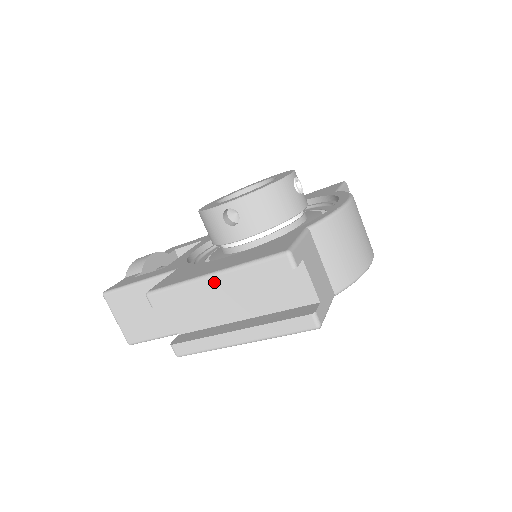
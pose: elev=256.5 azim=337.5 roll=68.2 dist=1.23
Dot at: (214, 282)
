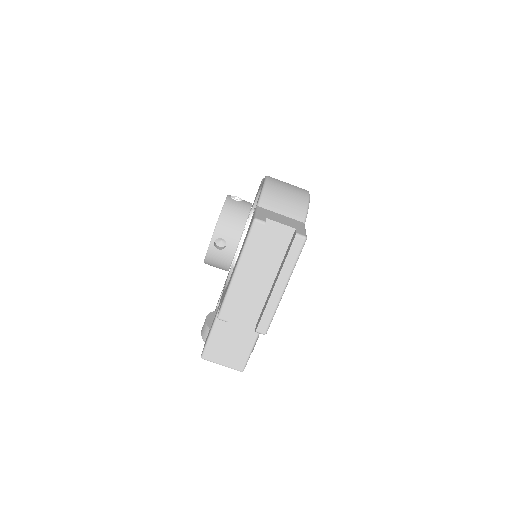
Dot at: (240, 273)
